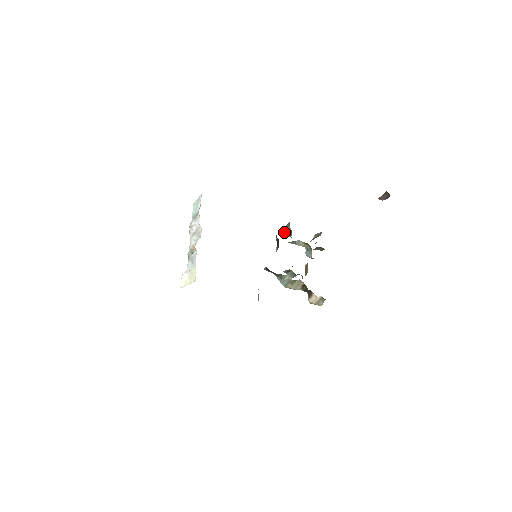
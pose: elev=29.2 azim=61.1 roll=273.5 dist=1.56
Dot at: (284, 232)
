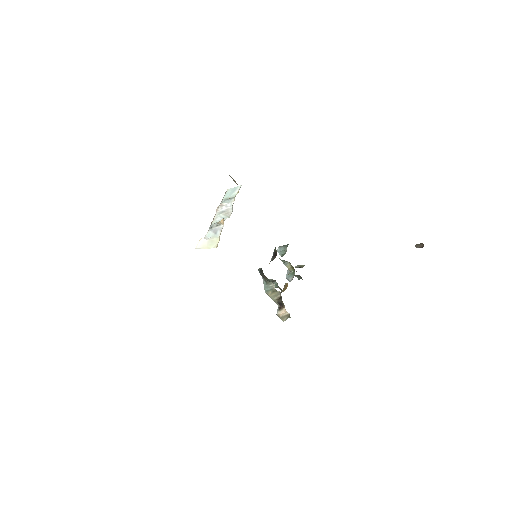
Dot at: (278, 250)
